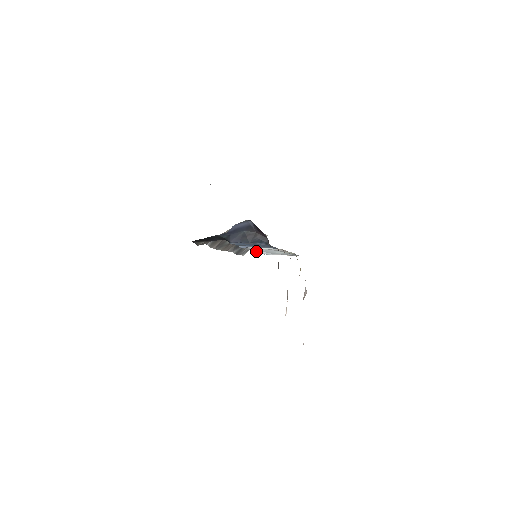
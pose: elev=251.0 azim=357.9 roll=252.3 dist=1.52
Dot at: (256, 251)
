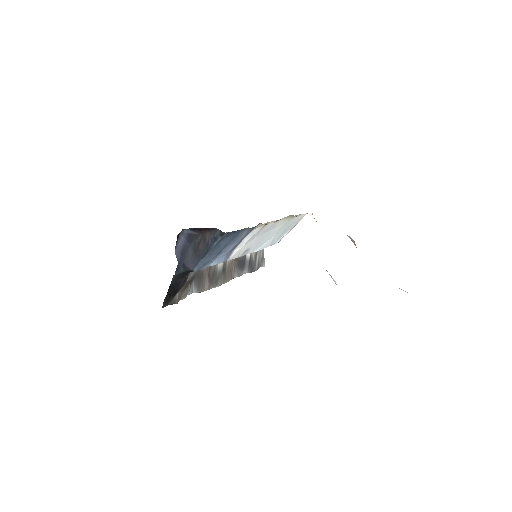
Dot at: (251, 251)
